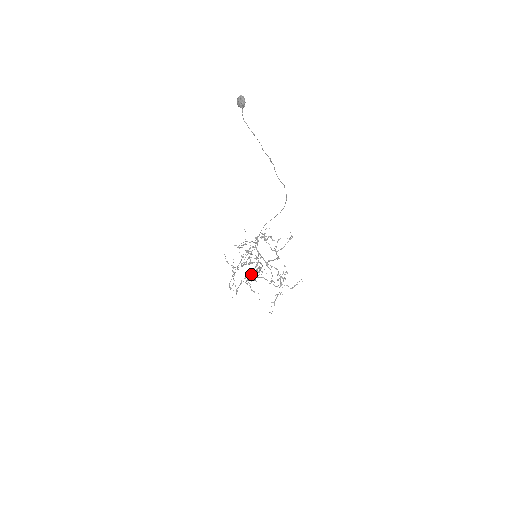
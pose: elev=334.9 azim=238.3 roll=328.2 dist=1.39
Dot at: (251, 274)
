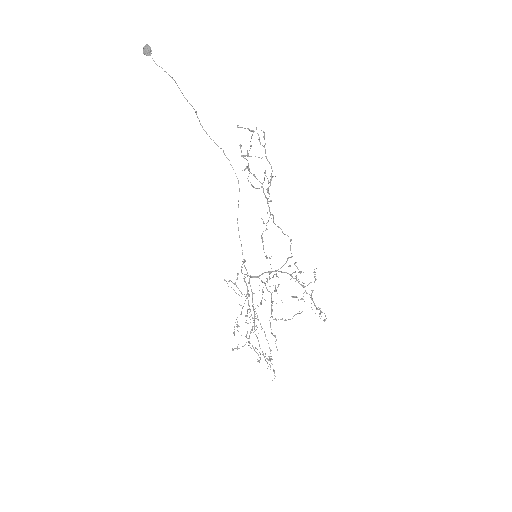
Dot at: (266, 229)
